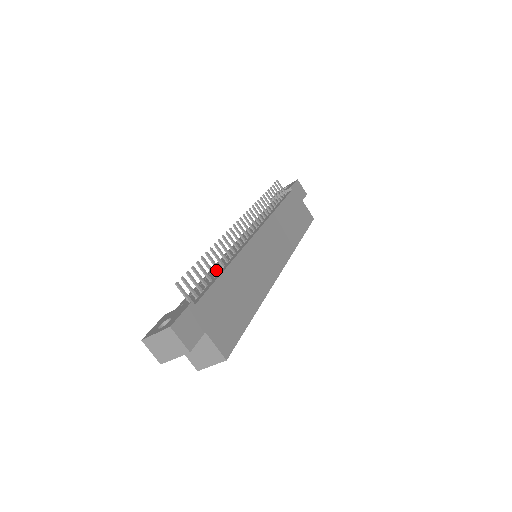
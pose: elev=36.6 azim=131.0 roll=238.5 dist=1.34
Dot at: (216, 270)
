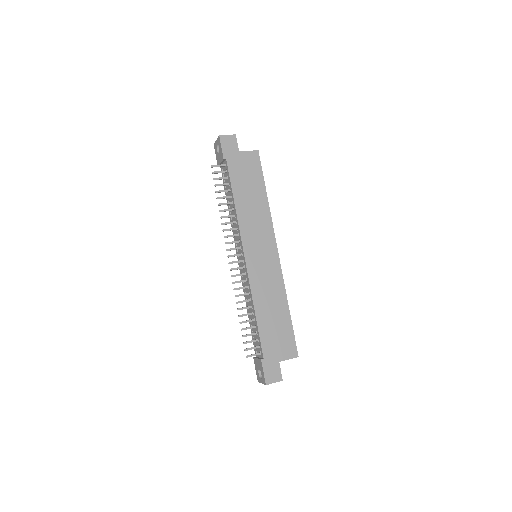
Dot at: occluded
